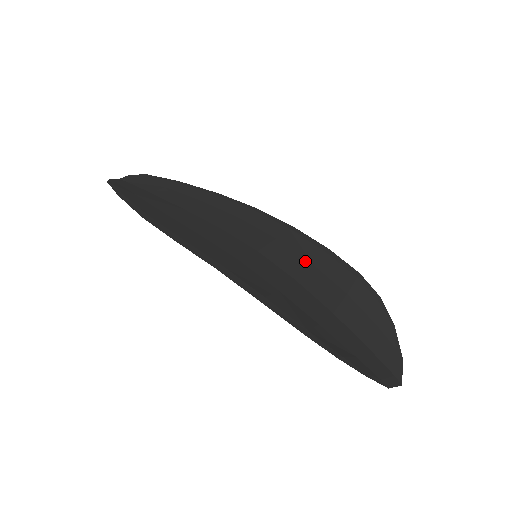
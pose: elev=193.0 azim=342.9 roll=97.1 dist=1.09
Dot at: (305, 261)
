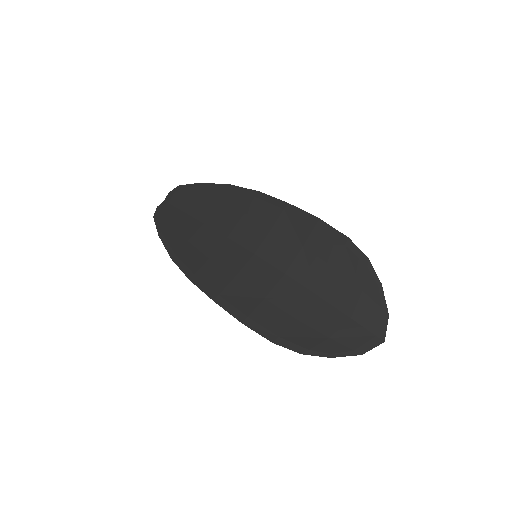
Dot at: (296, 246)
